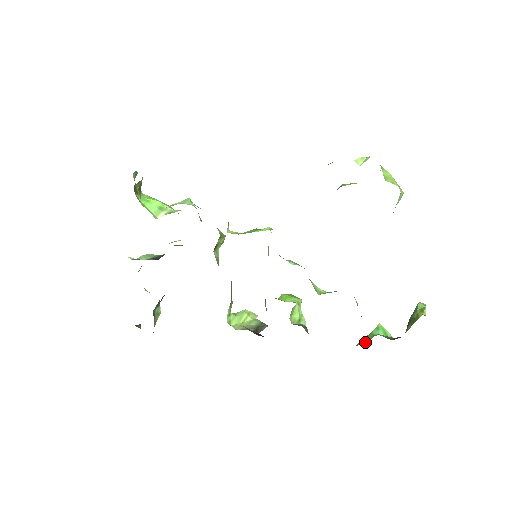
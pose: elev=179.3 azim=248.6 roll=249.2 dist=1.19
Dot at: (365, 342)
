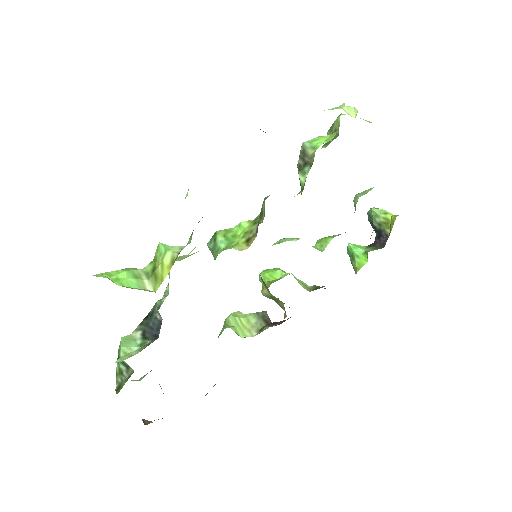
Dot at: (365, 263)
